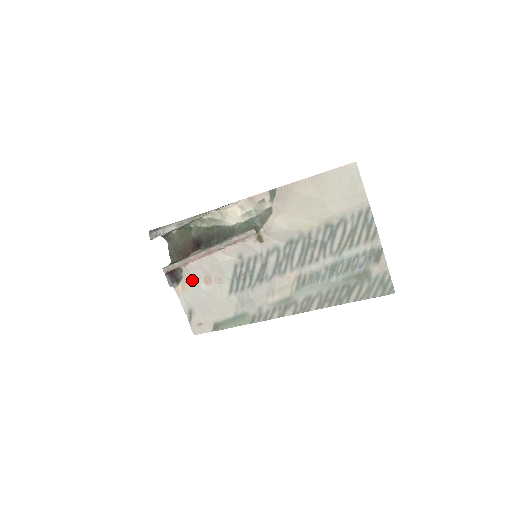
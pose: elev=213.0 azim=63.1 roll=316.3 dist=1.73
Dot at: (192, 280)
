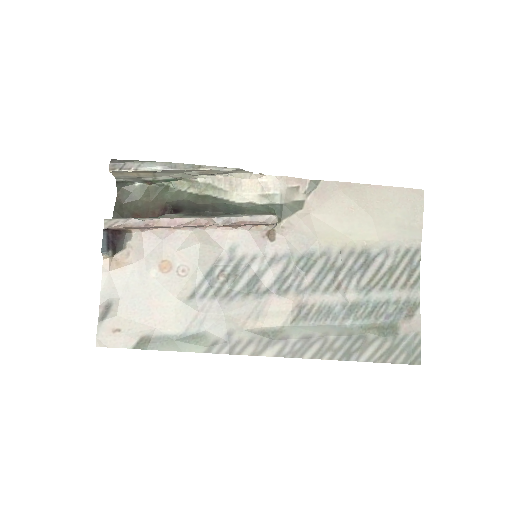
Dot at: (140, 256)
